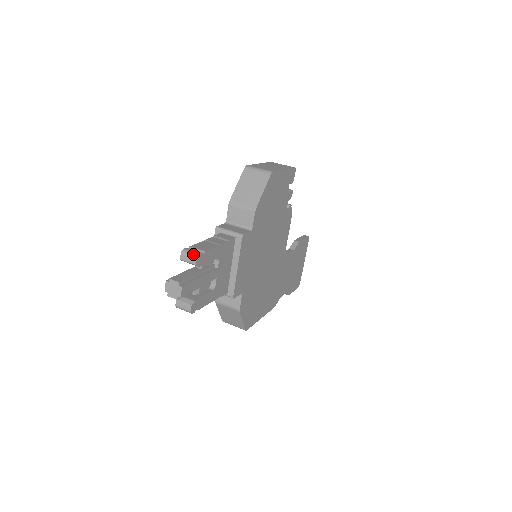
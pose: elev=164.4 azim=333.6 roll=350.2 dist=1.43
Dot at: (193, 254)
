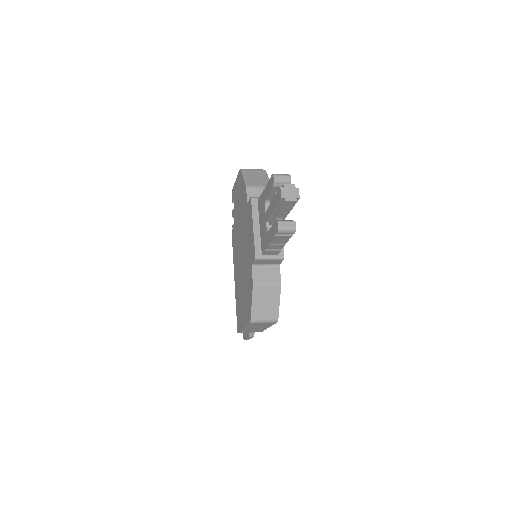
Dot at: (285, 174)
